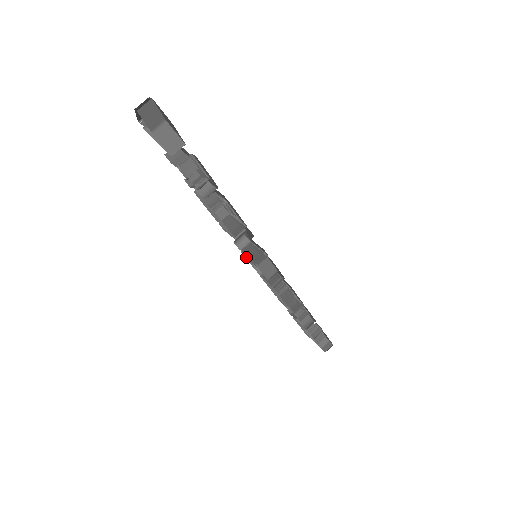
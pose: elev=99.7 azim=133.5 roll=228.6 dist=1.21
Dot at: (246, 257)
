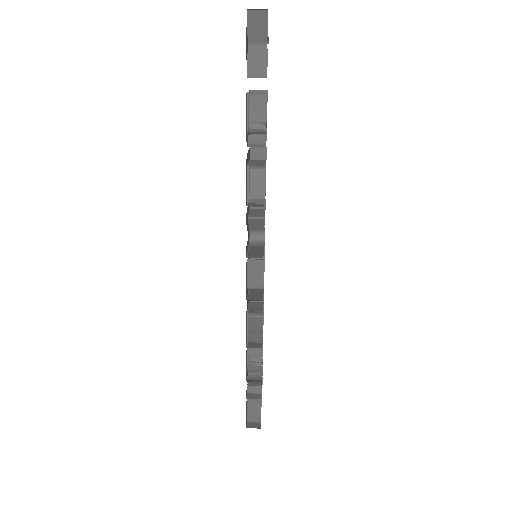
Dot at: occluded
